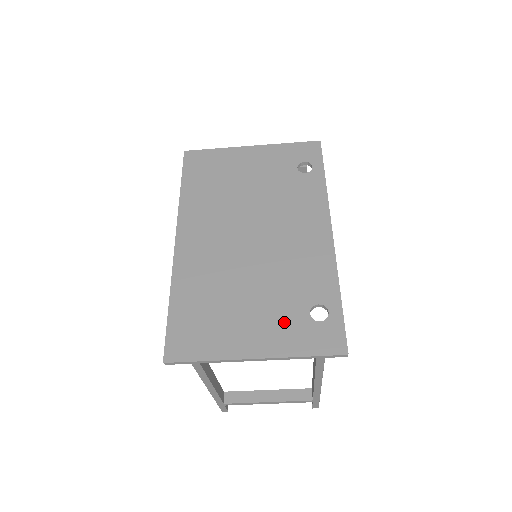
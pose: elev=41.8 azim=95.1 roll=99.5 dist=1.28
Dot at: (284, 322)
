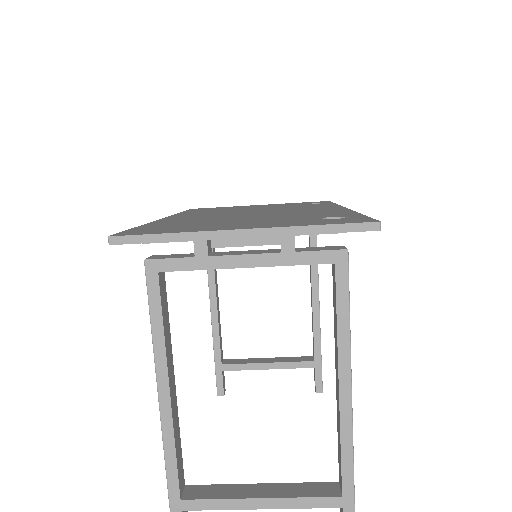
Dot at: (287, 221)
